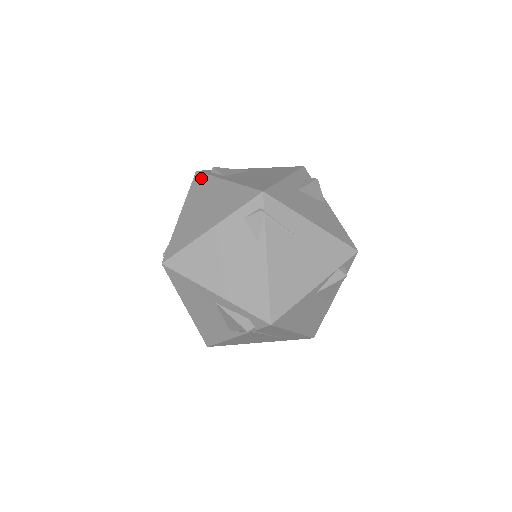
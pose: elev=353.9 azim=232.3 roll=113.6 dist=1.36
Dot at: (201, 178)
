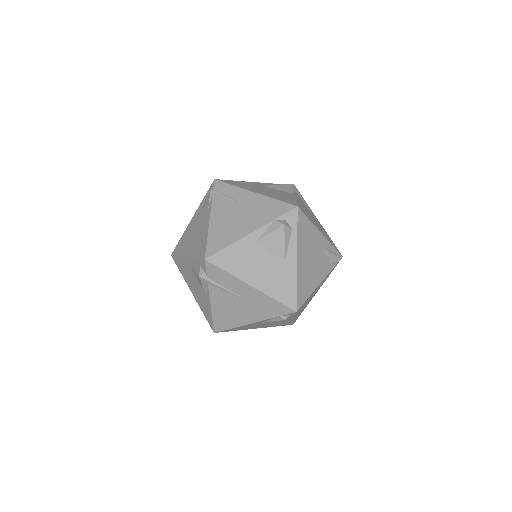
Dot at: occluded
